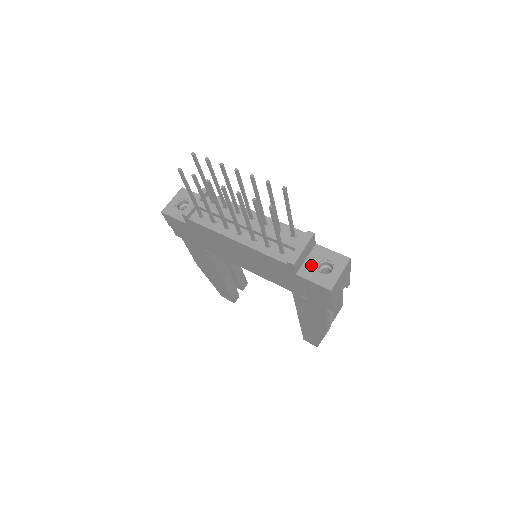
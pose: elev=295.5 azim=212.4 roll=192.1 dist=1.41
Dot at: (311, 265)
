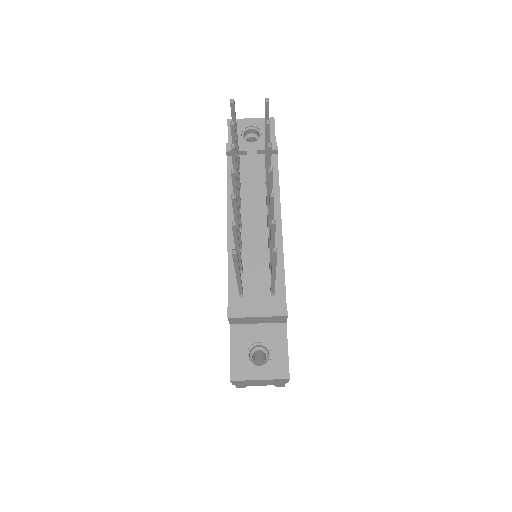
Dot at: (252, 335)
